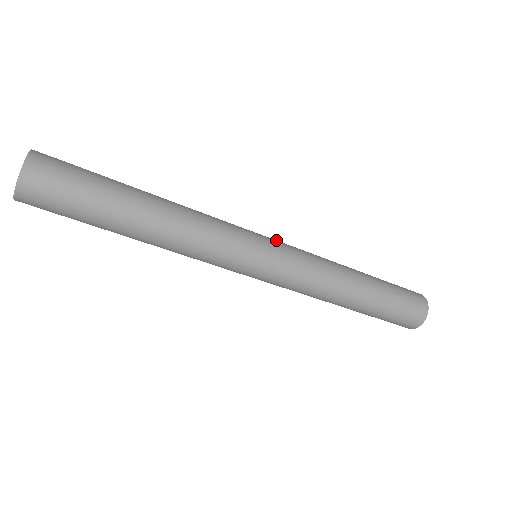
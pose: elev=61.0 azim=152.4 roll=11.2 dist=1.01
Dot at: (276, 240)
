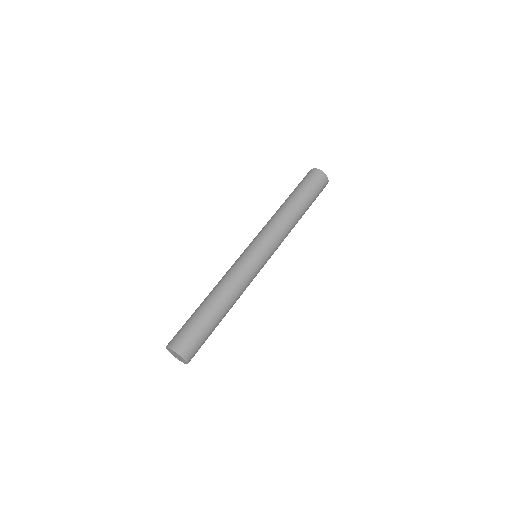
Dot at: (265, 247)
